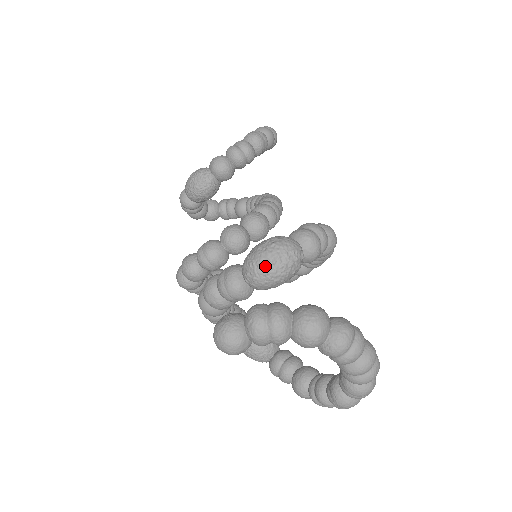
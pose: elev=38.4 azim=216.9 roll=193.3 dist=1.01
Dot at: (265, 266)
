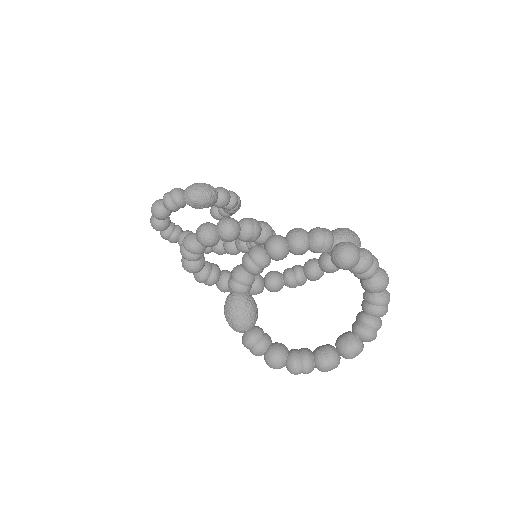
Dot at: (355, 238)
